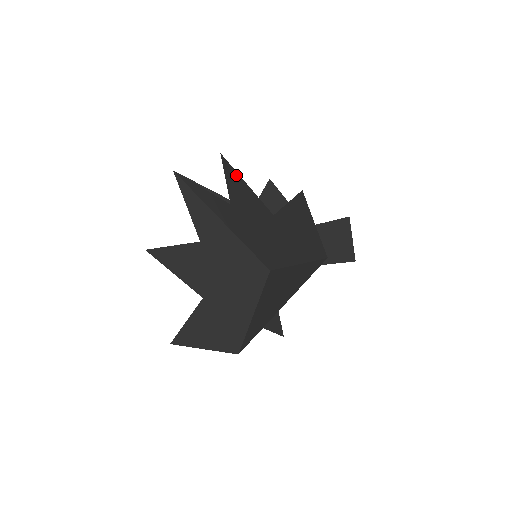
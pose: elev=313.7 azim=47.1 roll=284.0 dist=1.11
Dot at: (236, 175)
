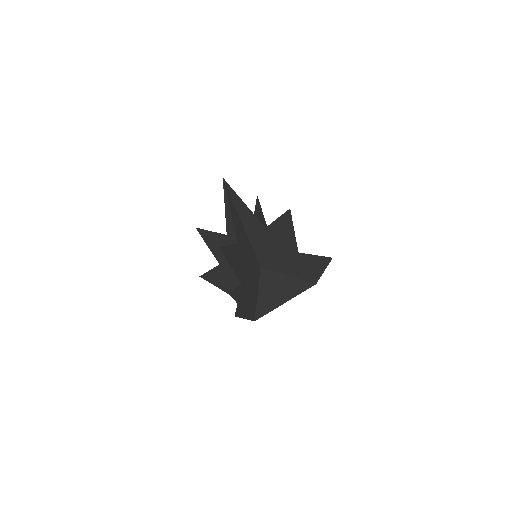
Dot at: (290, 223)
